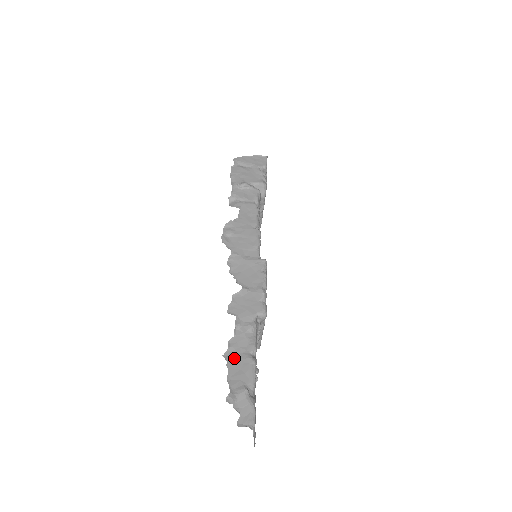
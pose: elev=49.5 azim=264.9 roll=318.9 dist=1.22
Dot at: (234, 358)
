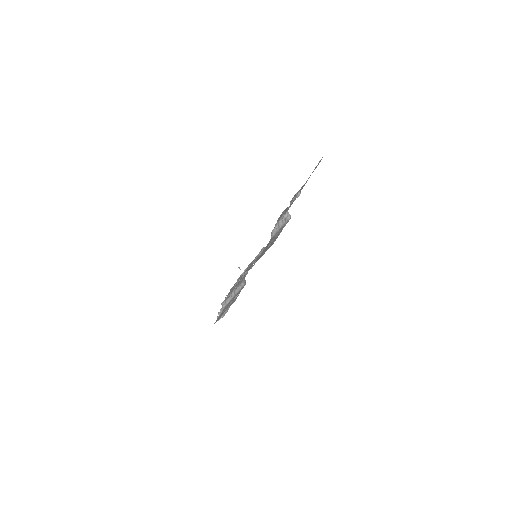
Dot at: occluded
